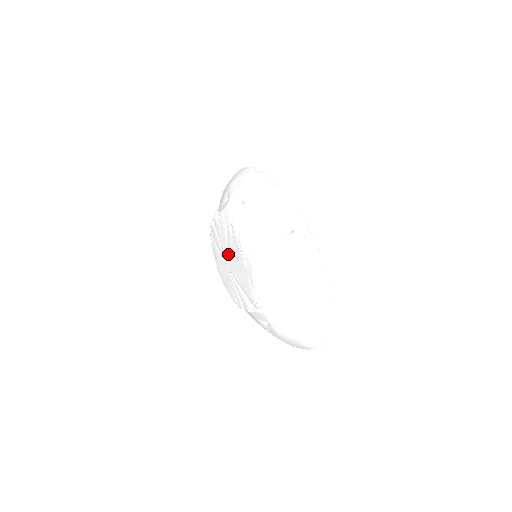
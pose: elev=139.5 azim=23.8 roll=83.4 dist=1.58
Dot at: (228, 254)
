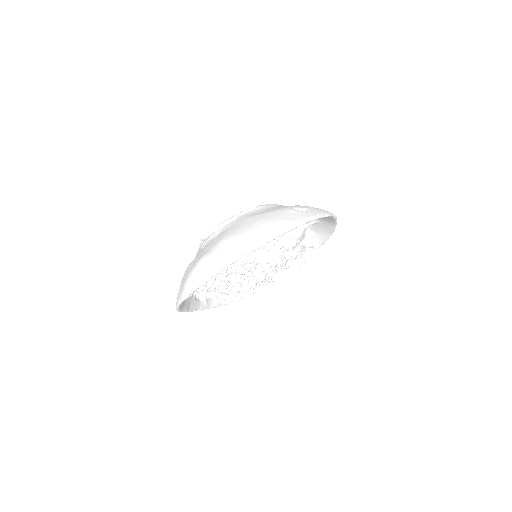
Dot at: occluded
